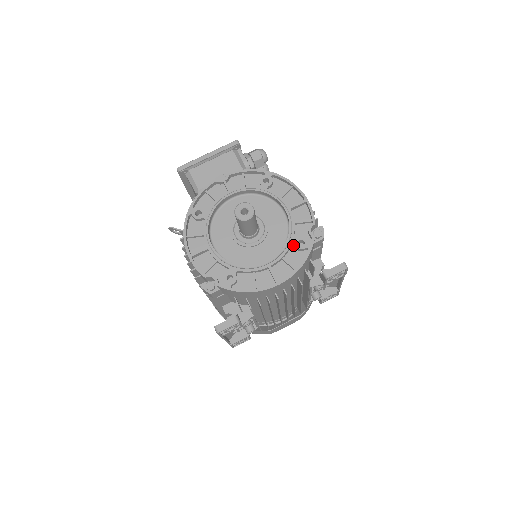
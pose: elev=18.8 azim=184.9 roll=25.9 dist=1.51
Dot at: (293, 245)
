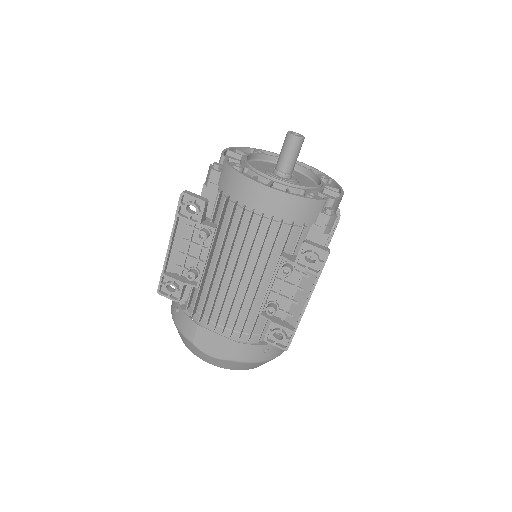
Dot at: (304, 193)
